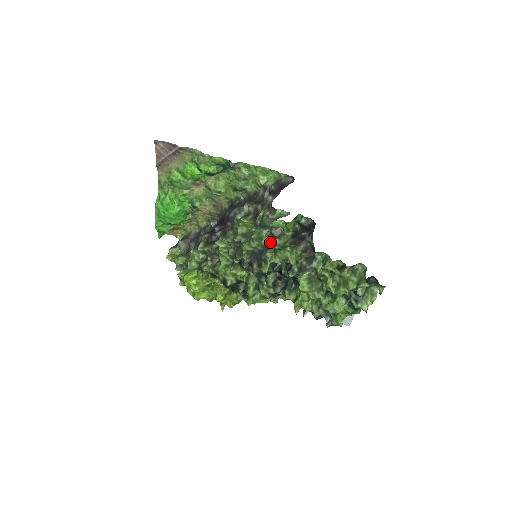
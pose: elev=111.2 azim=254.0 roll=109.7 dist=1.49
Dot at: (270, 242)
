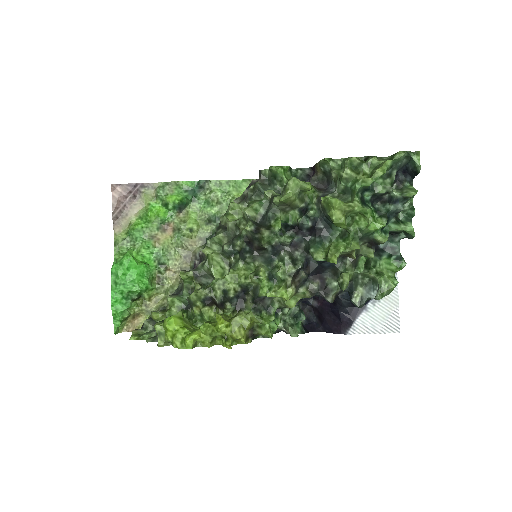
Dot at: (273, 191)
